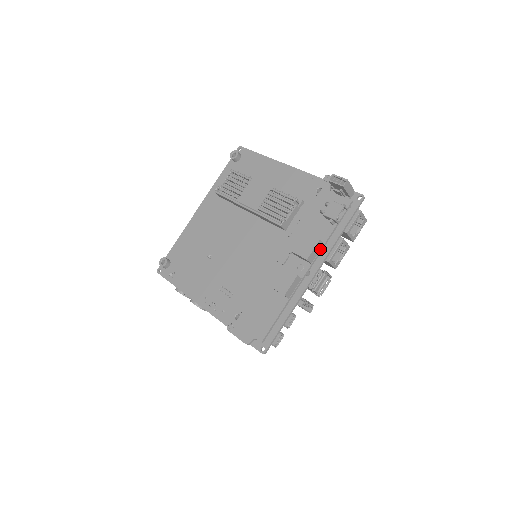
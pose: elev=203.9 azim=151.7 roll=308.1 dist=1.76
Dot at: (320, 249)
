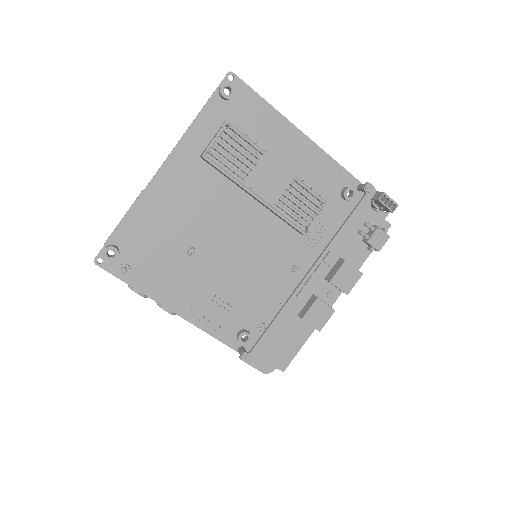
Dot at: occluded
